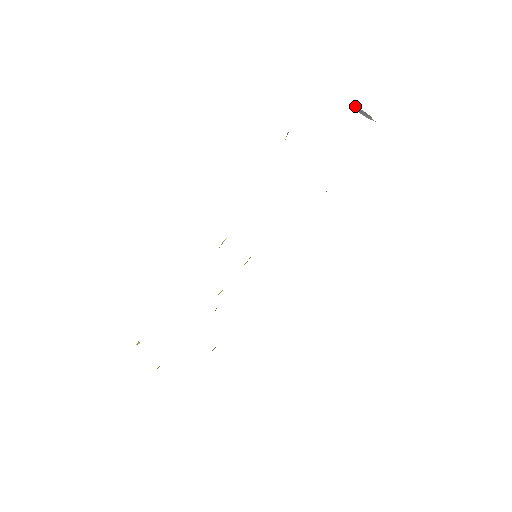
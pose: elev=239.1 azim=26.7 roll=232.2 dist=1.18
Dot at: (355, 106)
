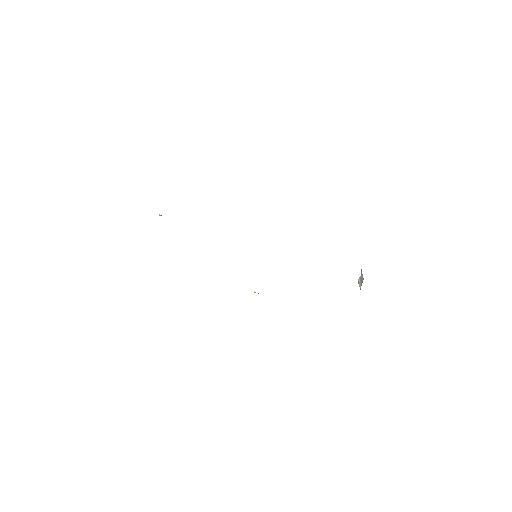
Dot at: occluded
